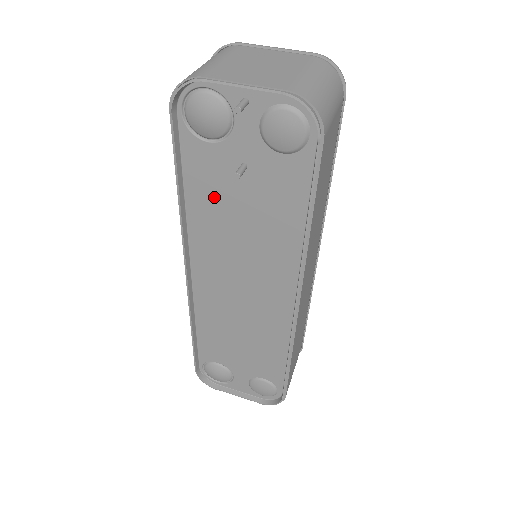
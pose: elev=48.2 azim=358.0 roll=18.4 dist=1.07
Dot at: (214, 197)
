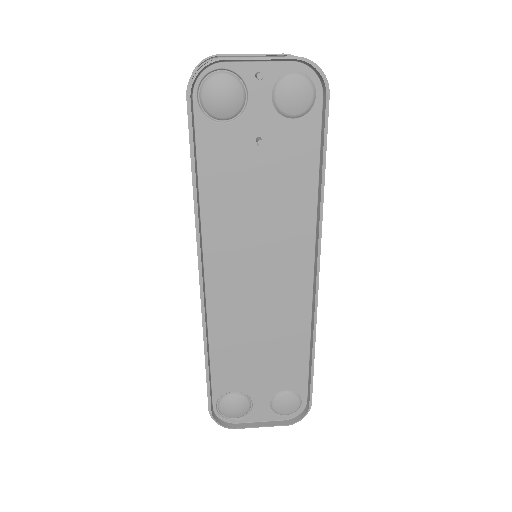
Dot at: (229, 181)
